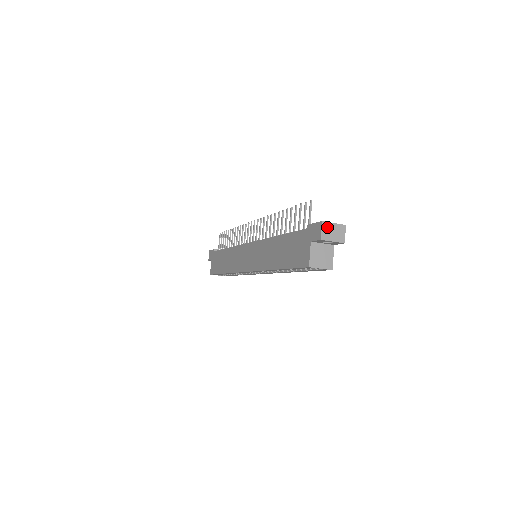
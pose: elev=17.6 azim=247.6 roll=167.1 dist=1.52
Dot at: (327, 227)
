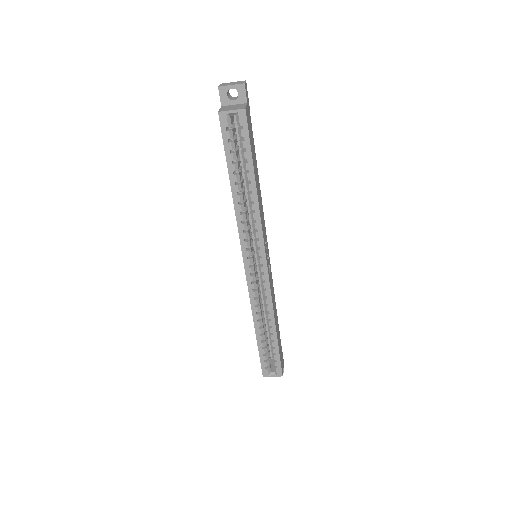
Dot at: (226, 84)
